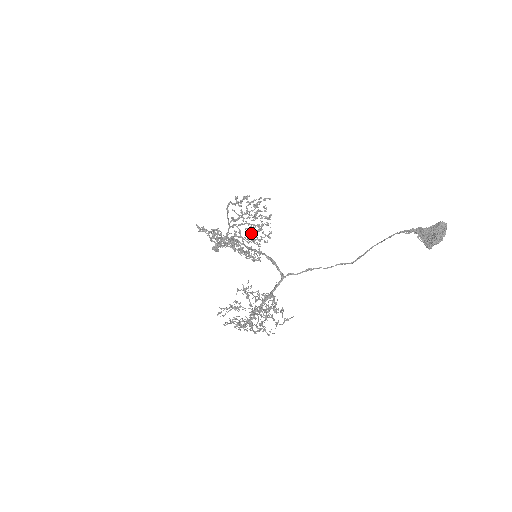
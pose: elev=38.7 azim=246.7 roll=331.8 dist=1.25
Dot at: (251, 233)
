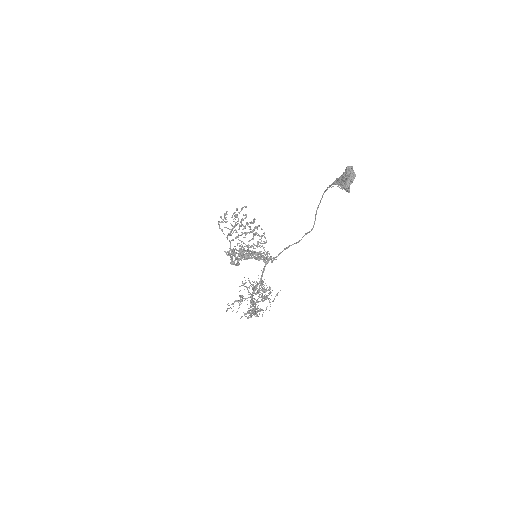
Dot at: (250, 240)
